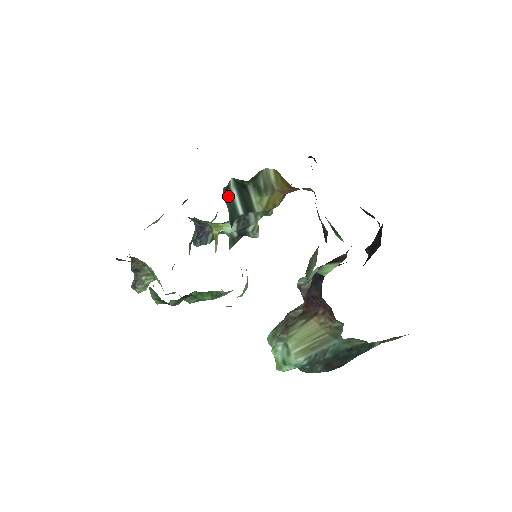
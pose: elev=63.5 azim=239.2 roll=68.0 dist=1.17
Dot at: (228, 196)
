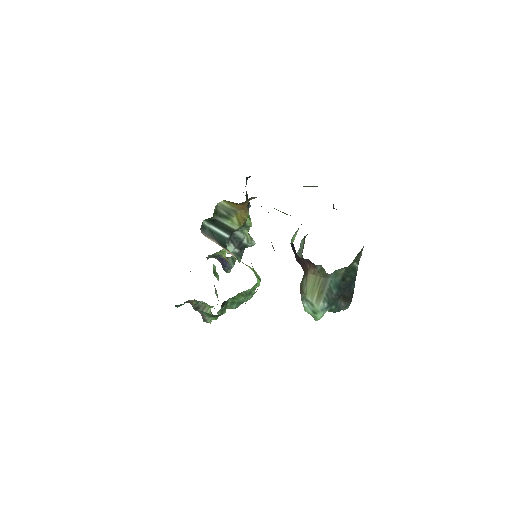
Dot at: (208, 232)
